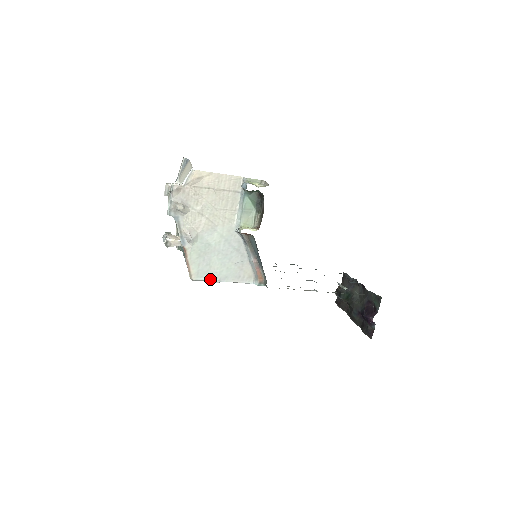
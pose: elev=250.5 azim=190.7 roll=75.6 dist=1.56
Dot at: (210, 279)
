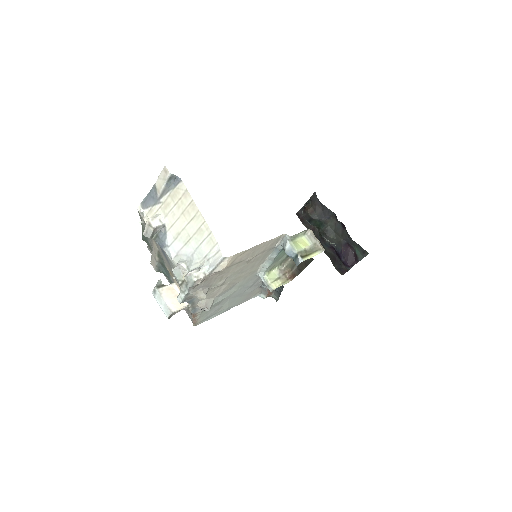
Dot at: (215, 316)
